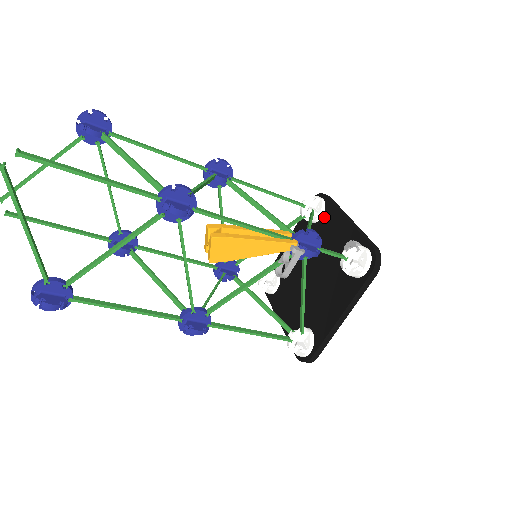
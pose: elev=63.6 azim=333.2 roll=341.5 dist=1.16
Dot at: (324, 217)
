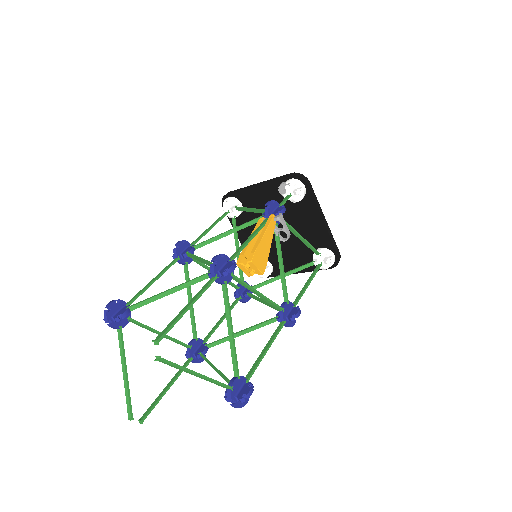
Dot at: (243, 202)
